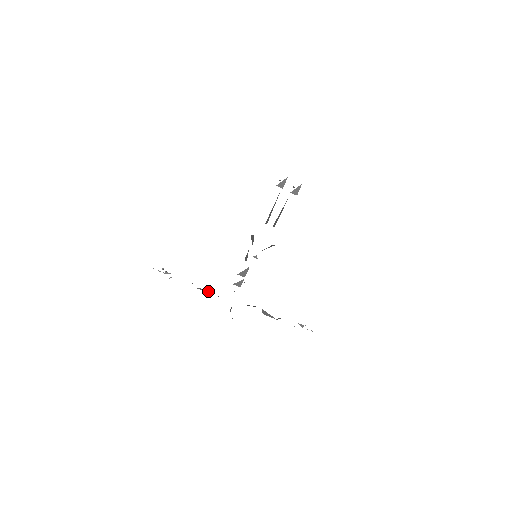
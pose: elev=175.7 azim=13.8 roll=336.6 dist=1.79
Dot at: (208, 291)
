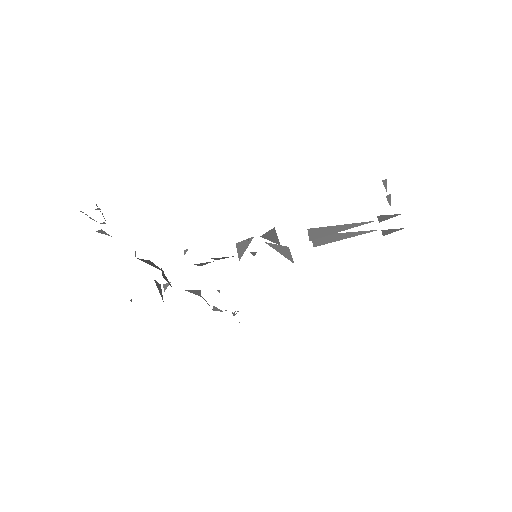
Dot at: (152, 263)
